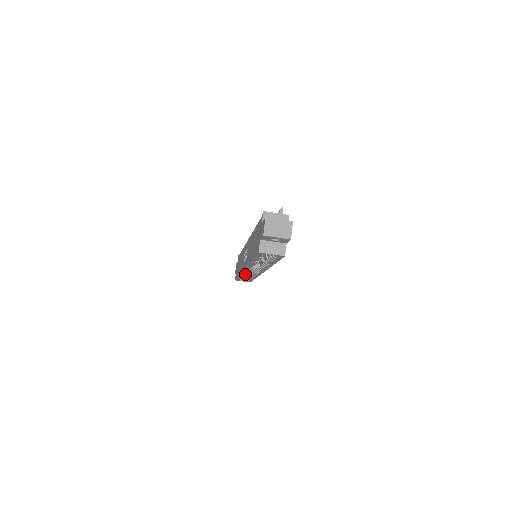
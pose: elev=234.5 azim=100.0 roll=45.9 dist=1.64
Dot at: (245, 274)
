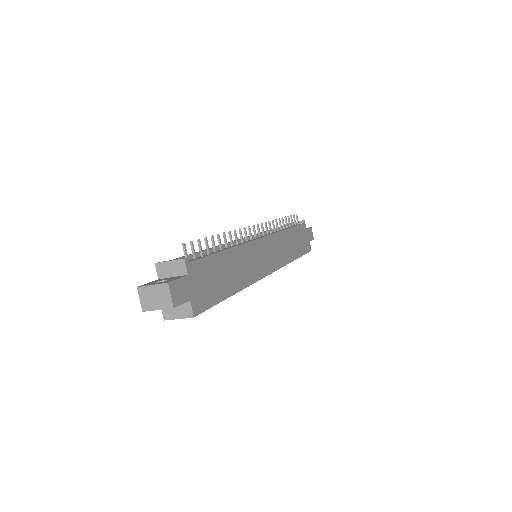
Dot at: occluded
